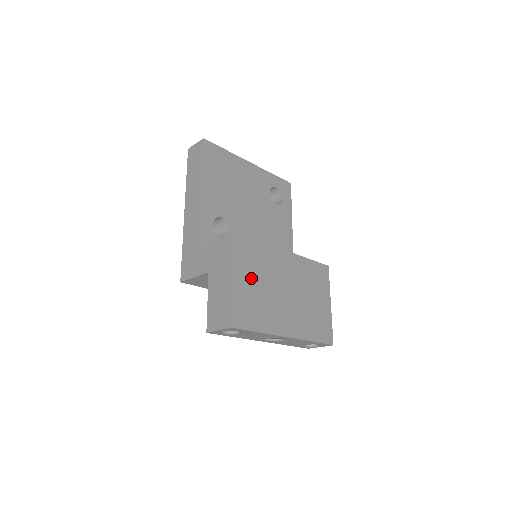
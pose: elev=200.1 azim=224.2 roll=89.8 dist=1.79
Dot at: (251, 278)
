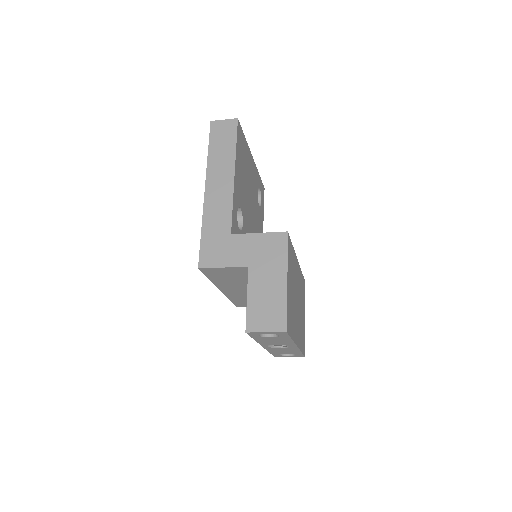
Dot at: (291, 283)
